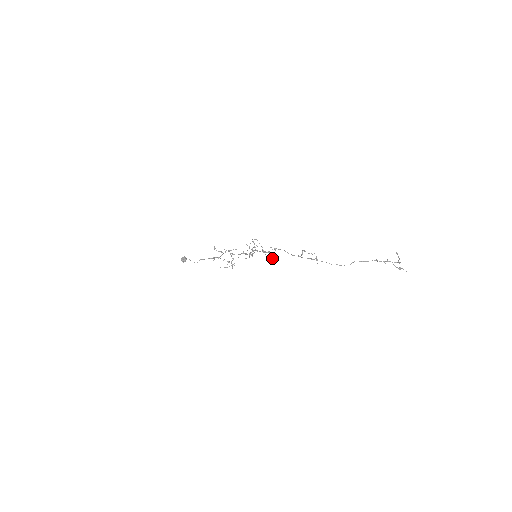
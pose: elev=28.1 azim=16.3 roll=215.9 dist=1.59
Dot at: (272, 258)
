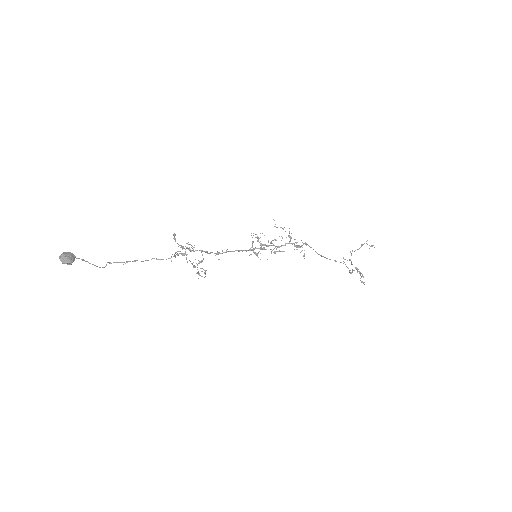
Dot at: (304, 255)
